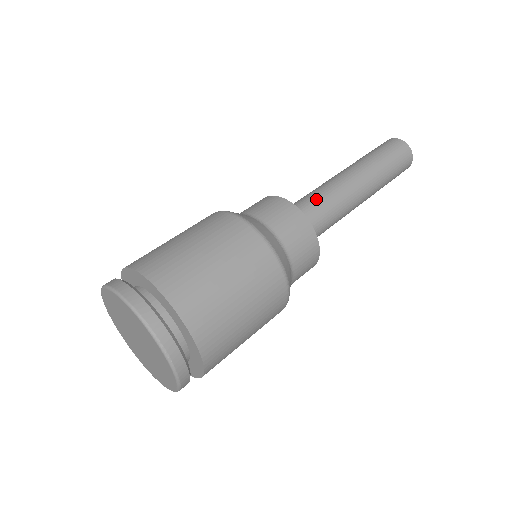
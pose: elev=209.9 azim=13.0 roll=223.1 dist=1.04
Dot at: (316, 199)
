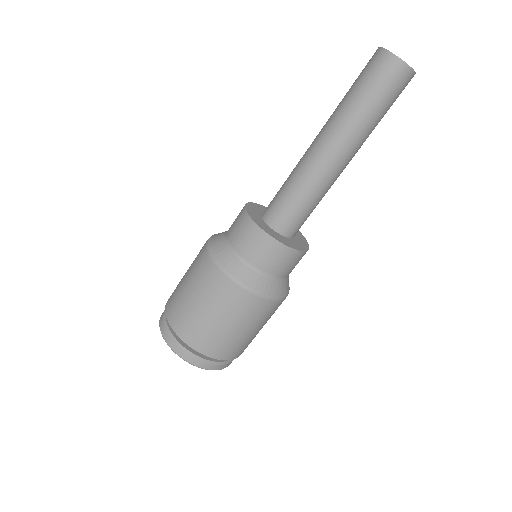
Dot at: (298, 200)
